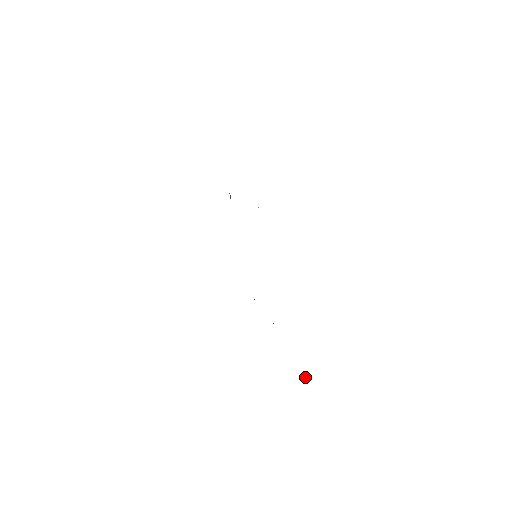
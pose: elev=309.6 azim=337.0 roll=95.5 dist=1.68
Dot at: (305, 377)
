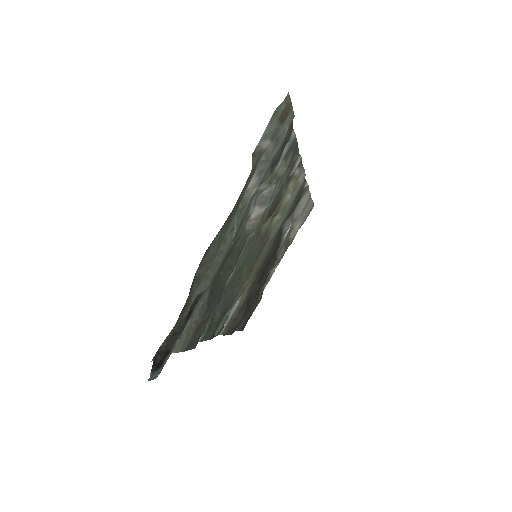
Dot at: (155, 360)
